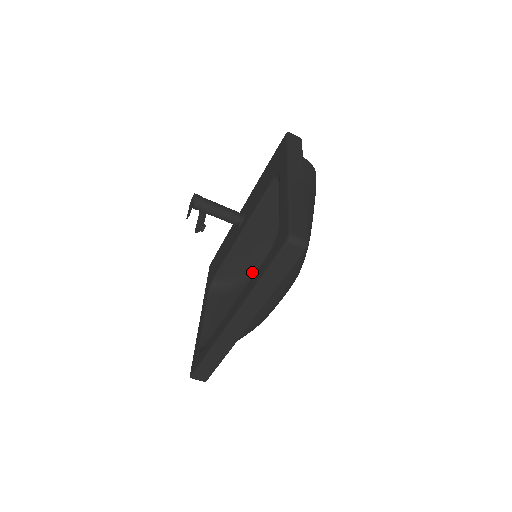
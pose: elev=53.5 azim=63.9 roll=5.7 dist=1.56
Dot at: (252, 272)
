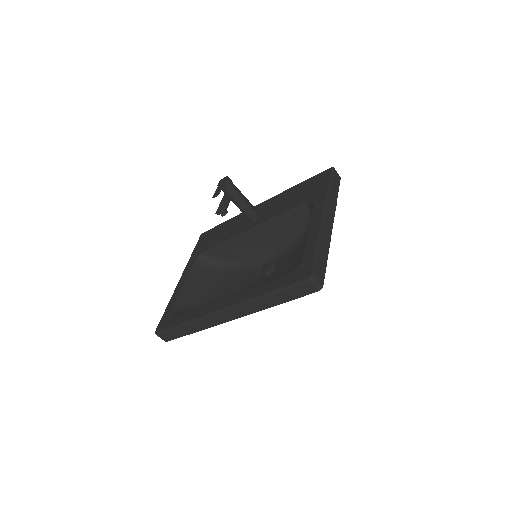
Dot at: (242, 263)
